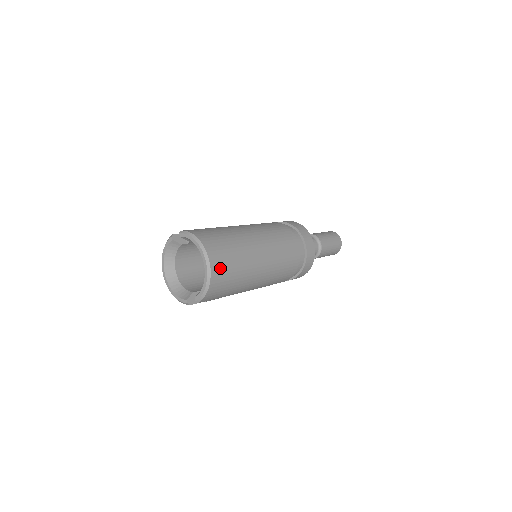
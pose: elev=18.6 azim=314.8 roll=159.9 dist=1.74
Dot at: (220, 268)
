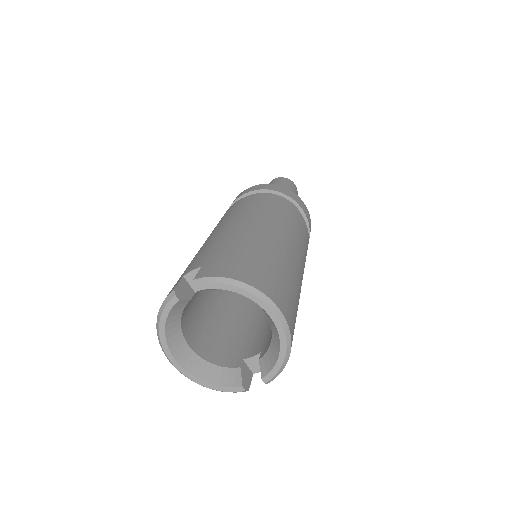
Dot at: (290, 314)
